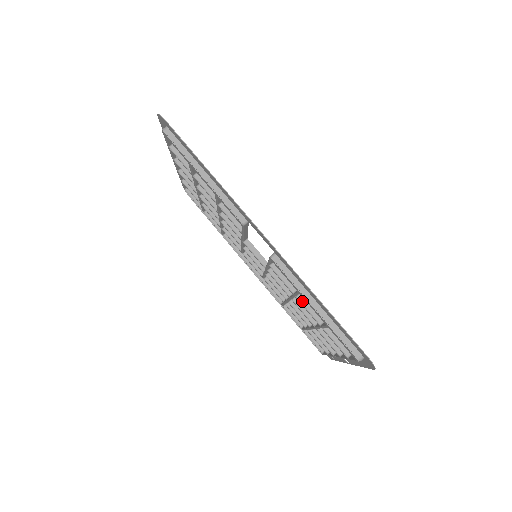
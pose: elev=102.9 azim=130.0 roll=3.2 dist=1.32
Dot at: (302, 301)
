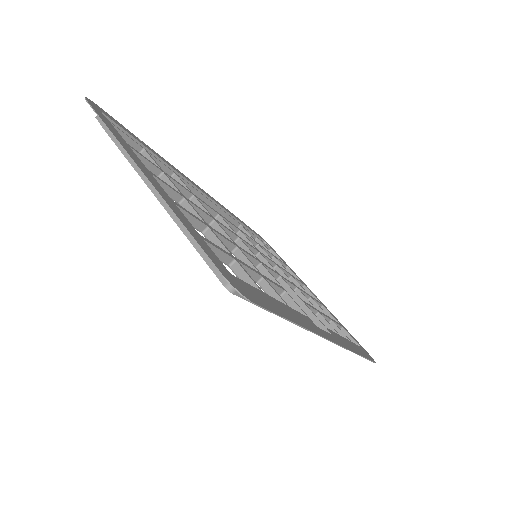
Dot at: occluded
